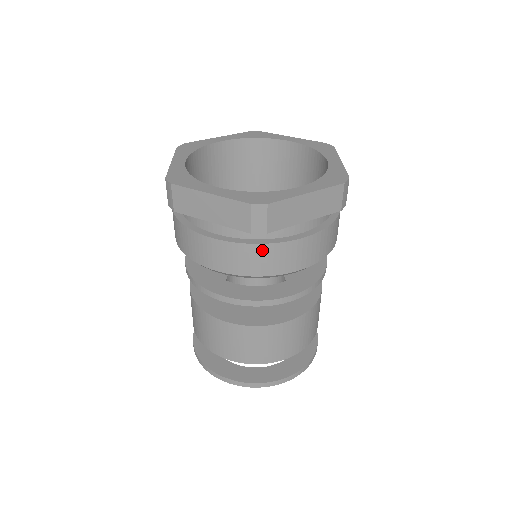
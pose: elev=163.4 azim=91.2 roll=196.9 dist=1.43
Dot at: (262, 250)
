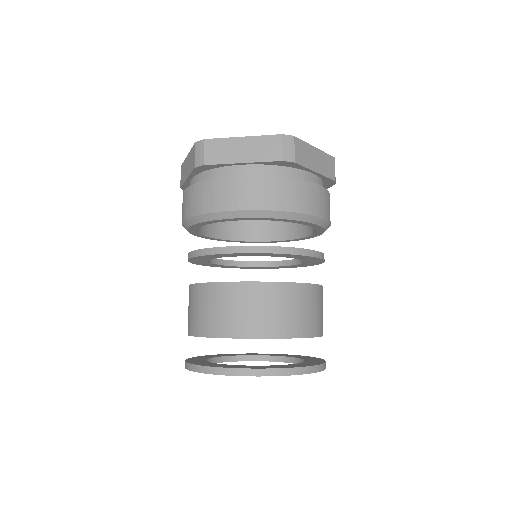
Dot at: (205, 187)
